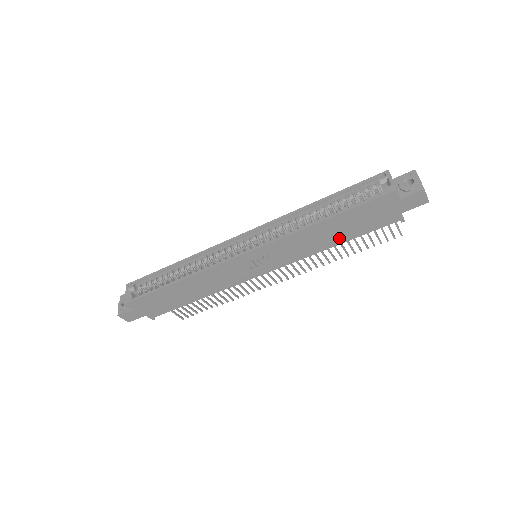
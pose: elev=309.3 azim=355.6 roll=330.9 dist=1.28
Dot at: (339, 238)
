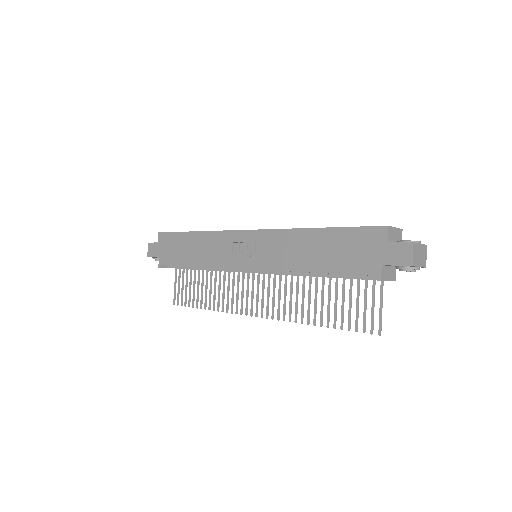
Dot at: (318, 263)
